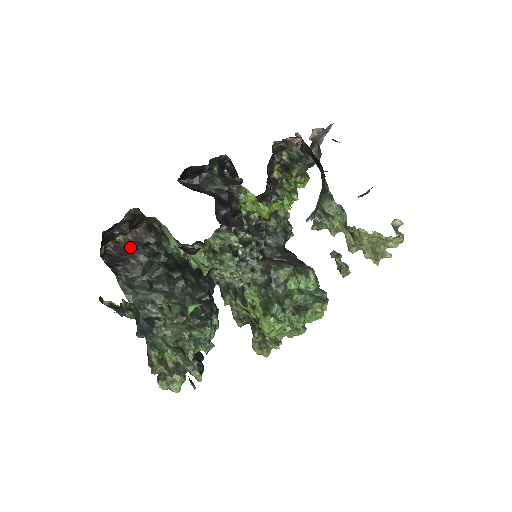
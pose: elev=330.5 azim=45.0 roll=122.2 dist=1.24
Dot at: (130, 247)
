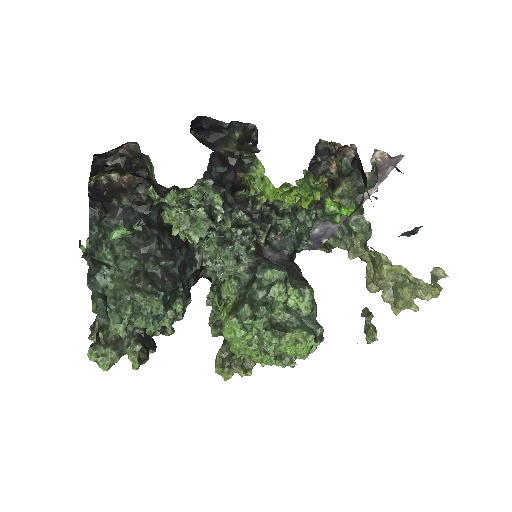
Dot at: (120, 188)
